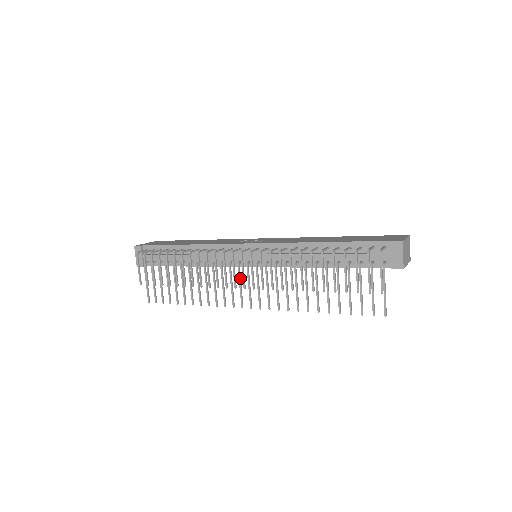
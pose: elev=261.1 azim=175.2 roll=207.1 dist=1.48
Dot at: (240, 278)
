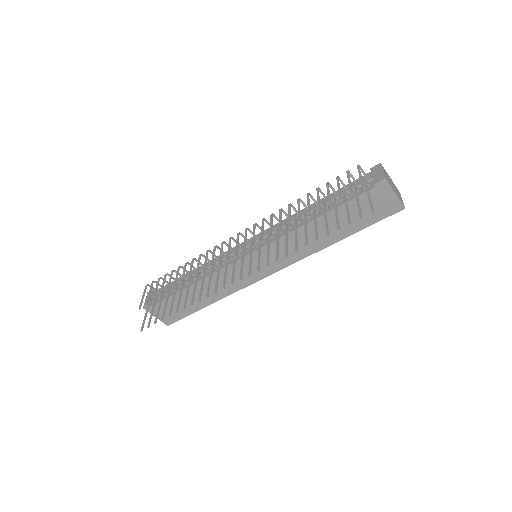
Dot at: (235, 261)
